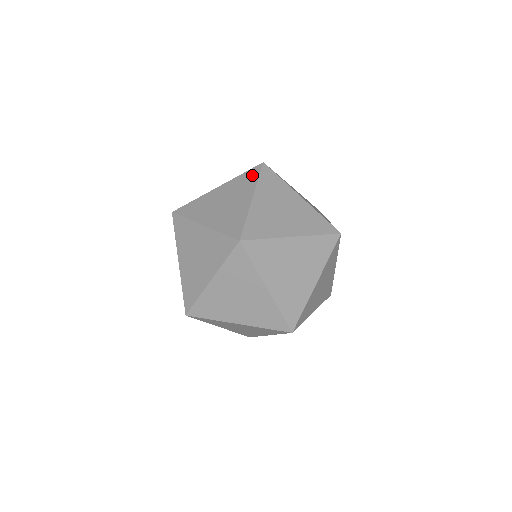
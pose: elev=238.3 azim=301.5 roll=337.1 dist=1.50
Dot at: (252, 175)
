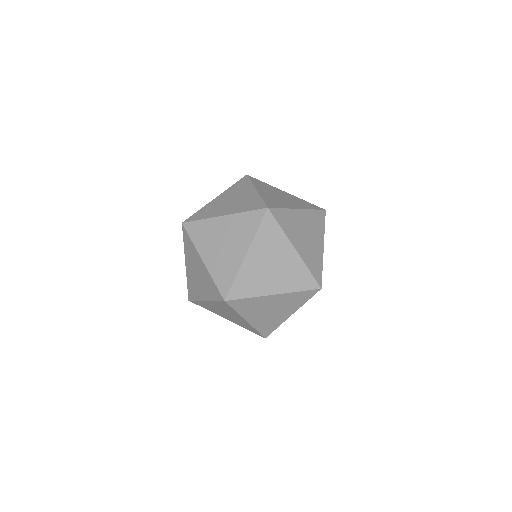
Dot at: (254, 221)
